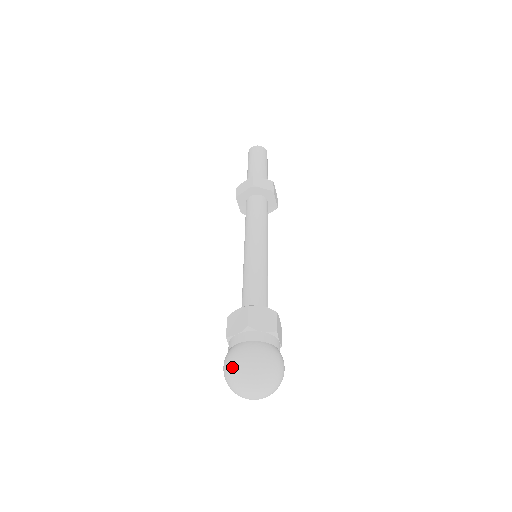
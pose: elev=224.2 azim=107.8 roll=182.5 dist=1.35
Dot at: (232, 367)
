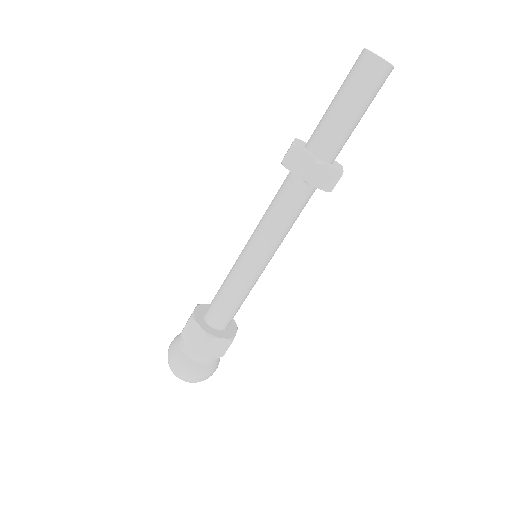
Dot at: (172, 368)
